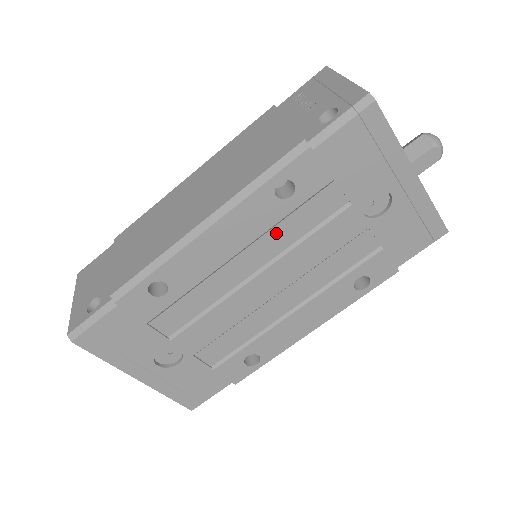
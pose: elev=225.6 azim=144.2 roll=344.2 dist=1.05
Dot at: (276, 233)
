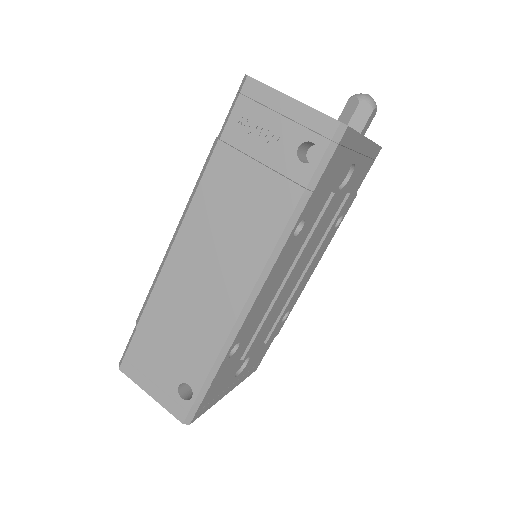
Dot at: occluded
